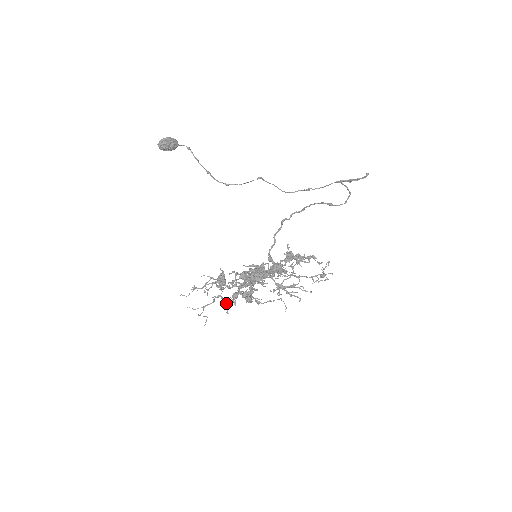
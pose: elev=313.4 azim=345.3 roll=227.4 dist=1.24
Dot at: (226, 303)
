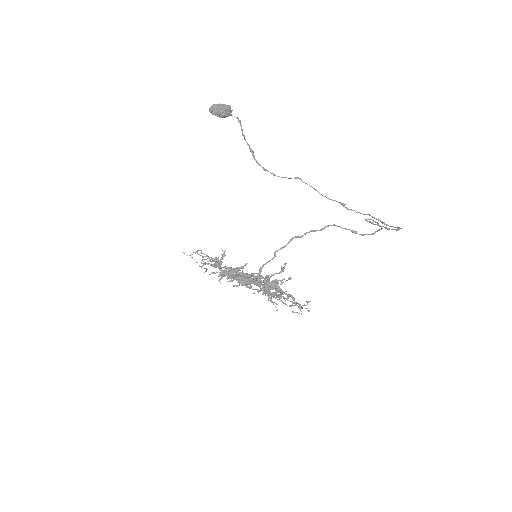
Dot at: (221, 273)
